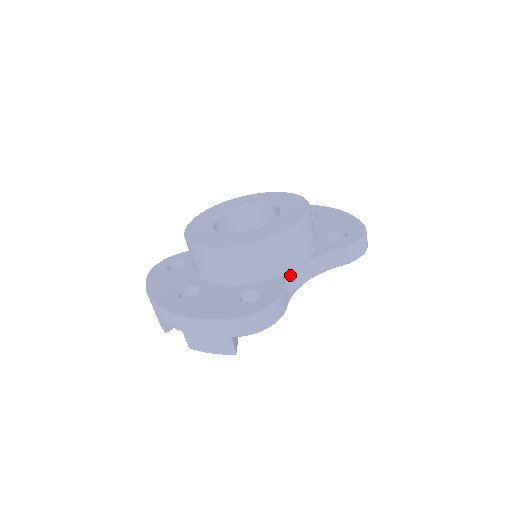
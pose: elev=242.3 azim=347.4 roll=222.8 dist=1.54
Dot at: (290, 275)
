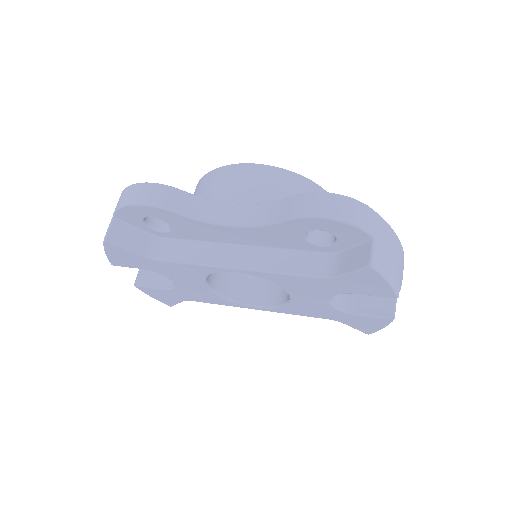
Dot at: (213, 200)
